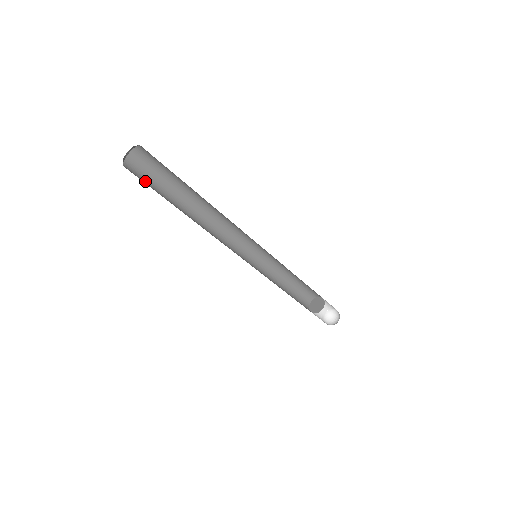
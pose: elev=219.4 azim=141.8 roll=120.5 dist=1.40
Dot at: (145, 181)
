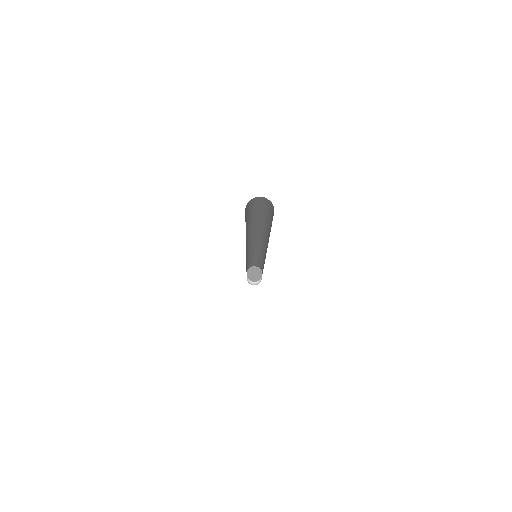
Dot at: occluded
